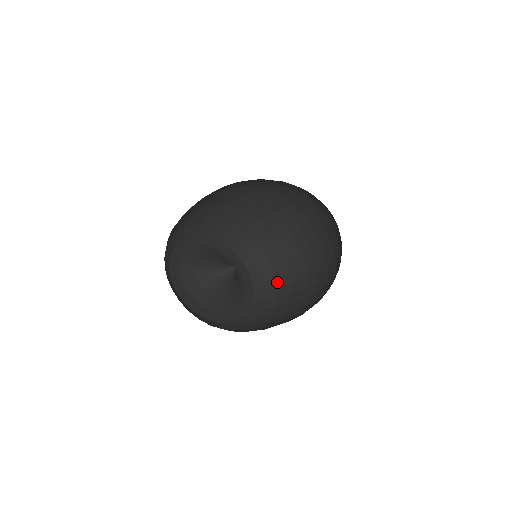
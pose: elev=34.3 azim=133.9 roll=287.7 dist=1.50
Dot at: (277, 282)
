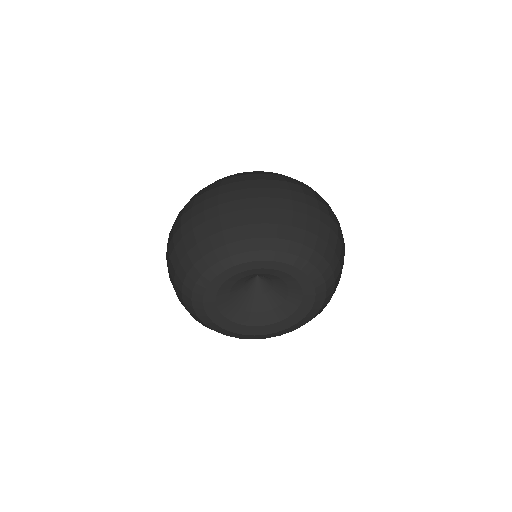
Dot at: (334, 276)
